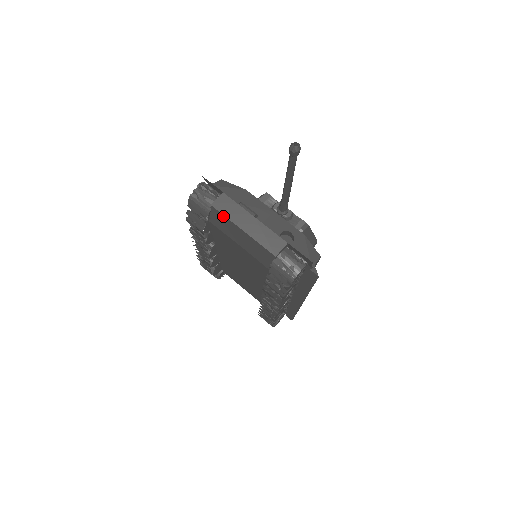
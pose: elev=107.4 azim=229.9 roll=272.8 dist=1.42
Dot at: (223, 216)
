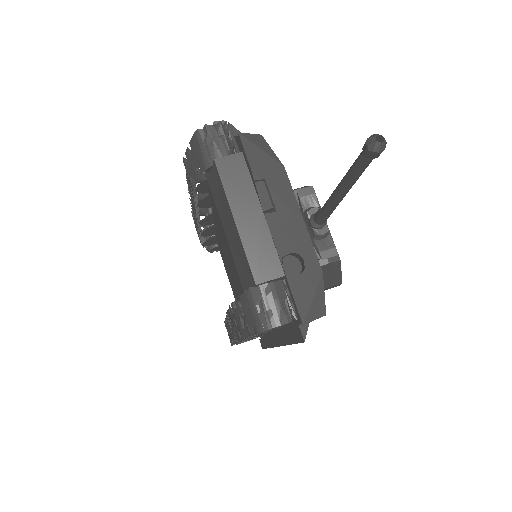
Dot at: (221, 184)
